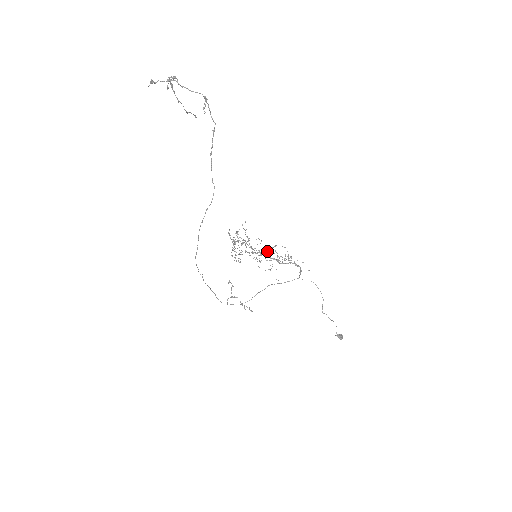
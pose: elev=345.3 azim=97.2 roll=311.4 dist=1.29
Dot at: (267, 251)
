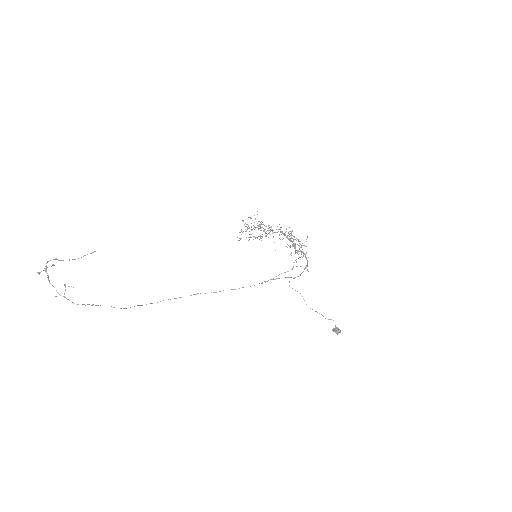
Dot at: occluded
